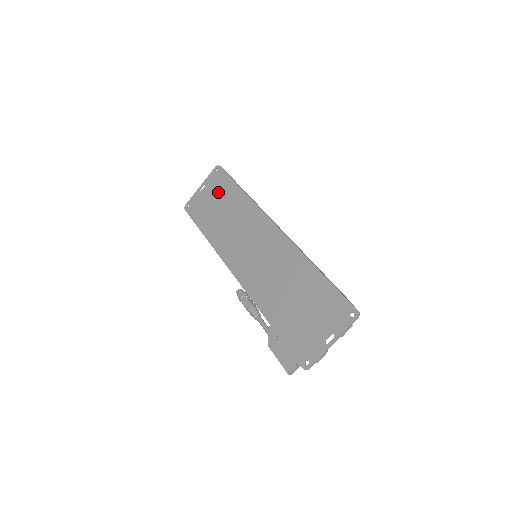
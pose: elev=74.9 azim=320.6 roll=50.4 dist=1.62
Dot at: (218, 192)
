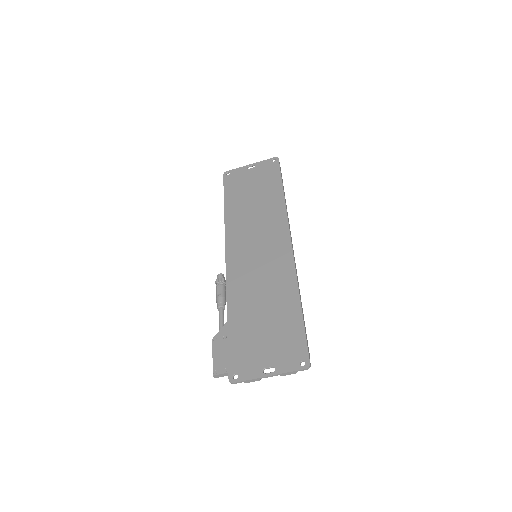
Dot at: (262, 180)
